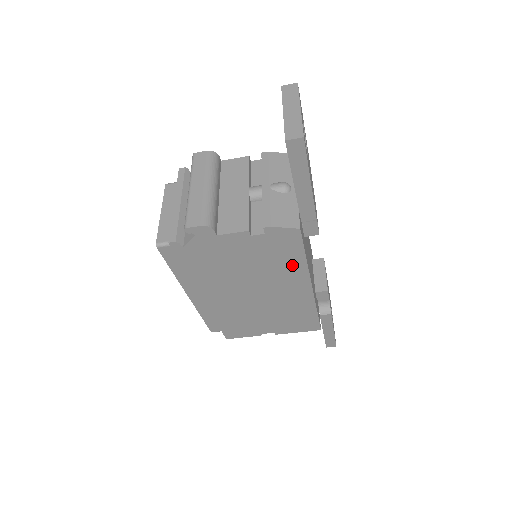
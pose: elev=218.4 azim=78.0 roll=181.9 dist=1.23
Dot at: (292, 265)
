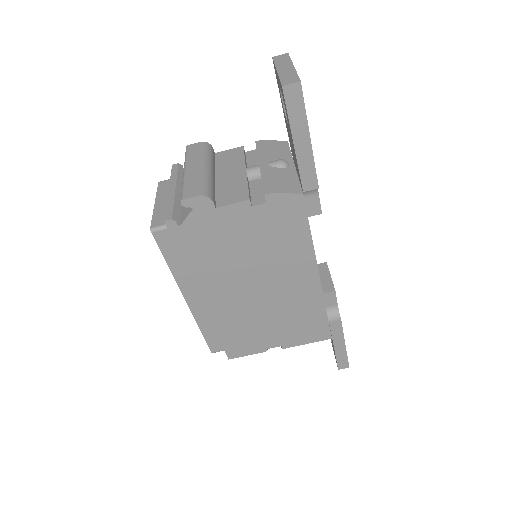
Dot at: (297, 245)
